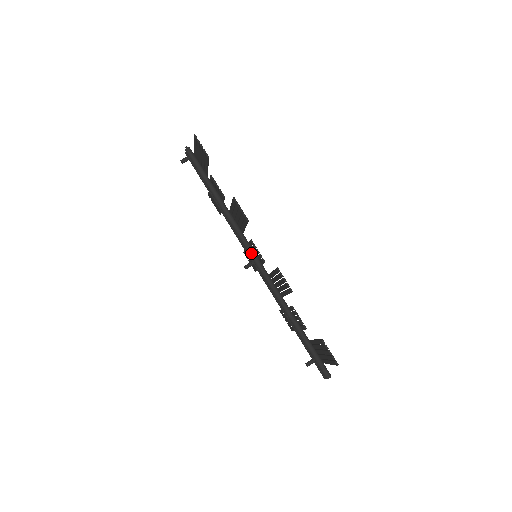
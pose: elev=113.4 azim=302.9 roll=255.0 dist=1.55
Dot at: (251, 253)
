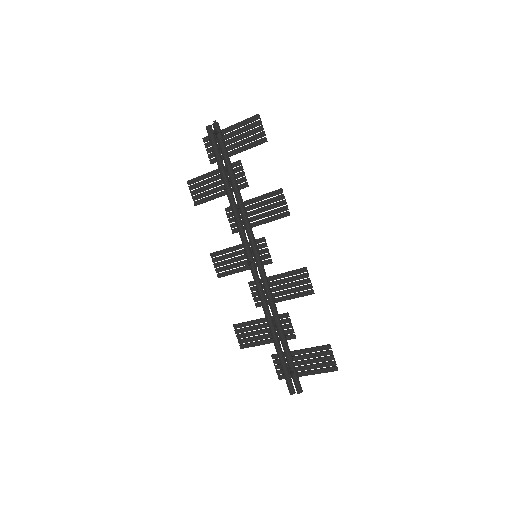
Dot at: (258, 251)
